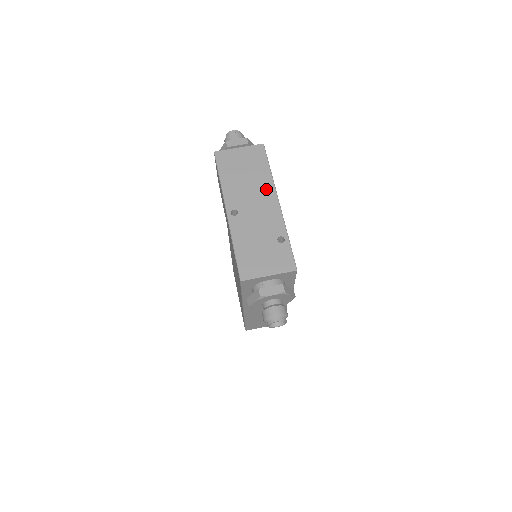
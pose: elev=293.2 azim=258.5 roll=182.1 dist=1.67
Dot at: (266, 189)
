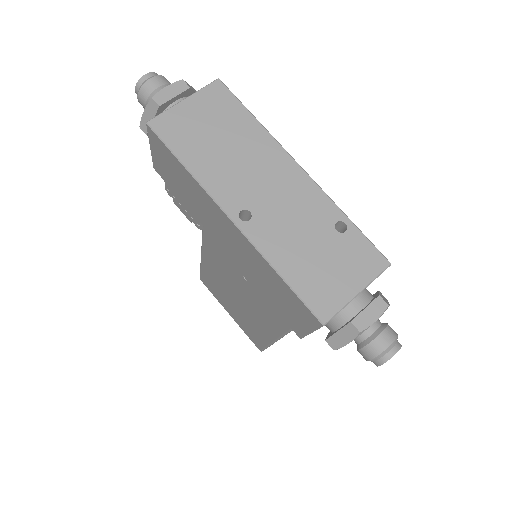
Dot at: (269, 154)
